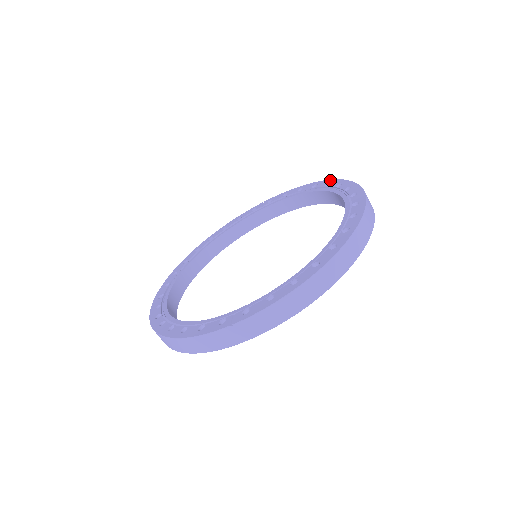
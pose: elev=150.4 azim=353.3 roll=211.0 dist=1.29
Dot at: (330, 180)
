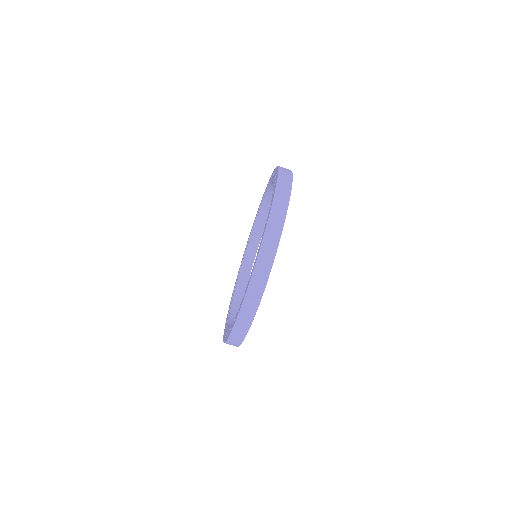
Dot at: occluded
